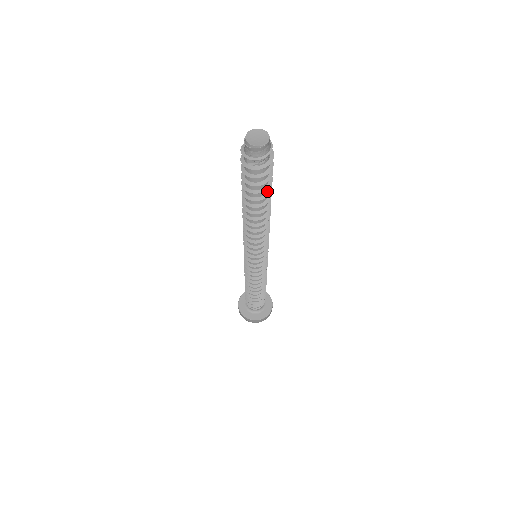
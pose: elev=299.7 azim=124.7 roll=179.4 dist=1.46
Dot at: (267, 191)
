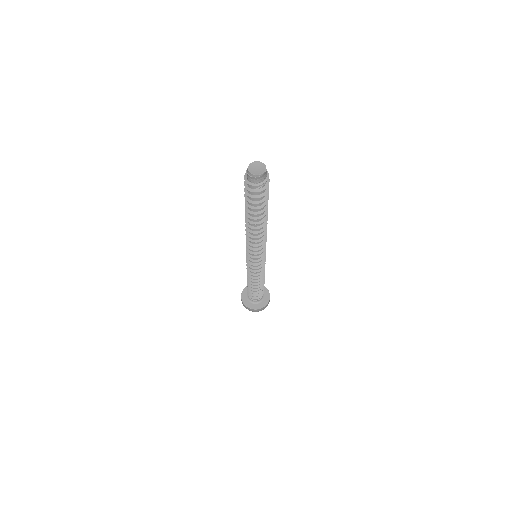
Dot at: occluded
